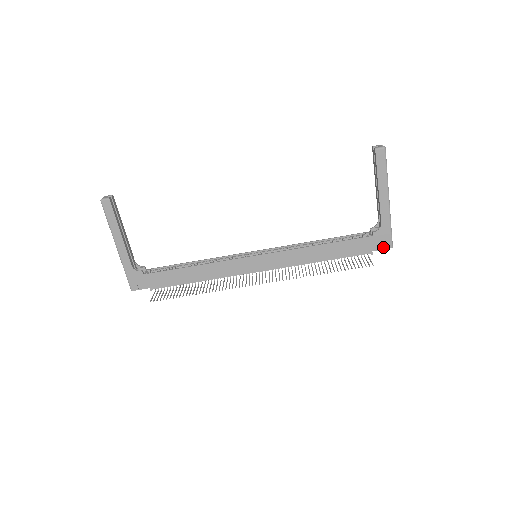
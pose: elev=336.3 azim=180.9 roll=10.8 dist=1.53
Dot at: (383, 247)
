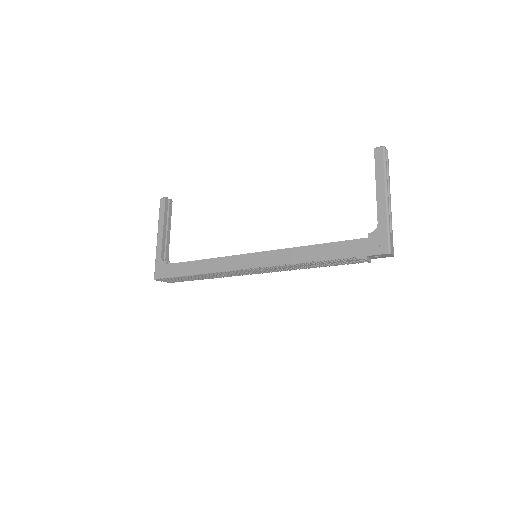
Dot at: (379, 252)
